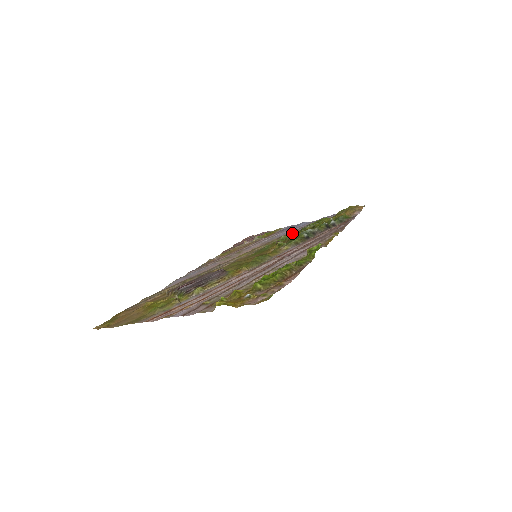
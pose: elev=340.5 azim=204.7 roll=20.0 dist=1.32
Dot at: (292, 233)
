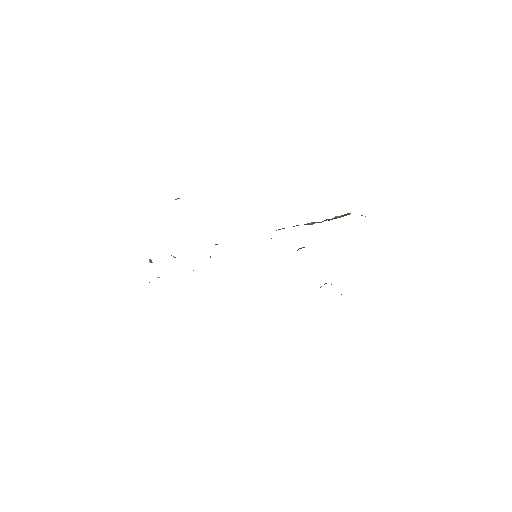
Dot at: occluded
